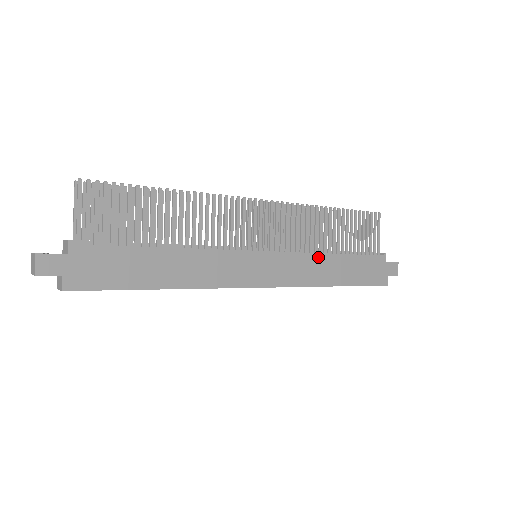
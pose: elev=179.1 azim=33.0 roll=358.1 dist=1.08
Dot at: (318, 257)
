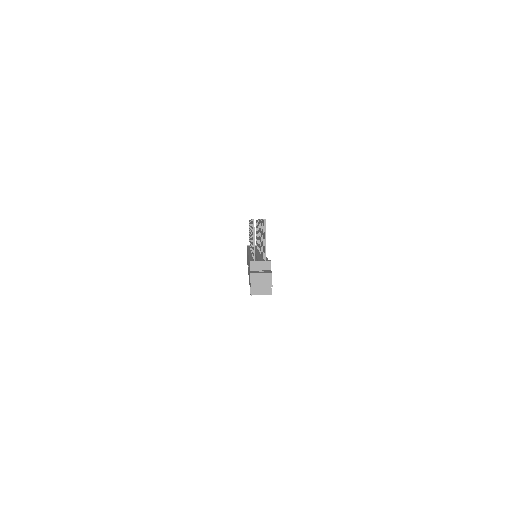
Dot at: occluded
